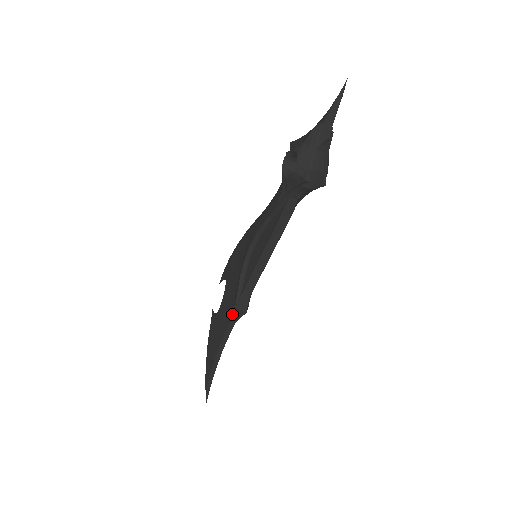
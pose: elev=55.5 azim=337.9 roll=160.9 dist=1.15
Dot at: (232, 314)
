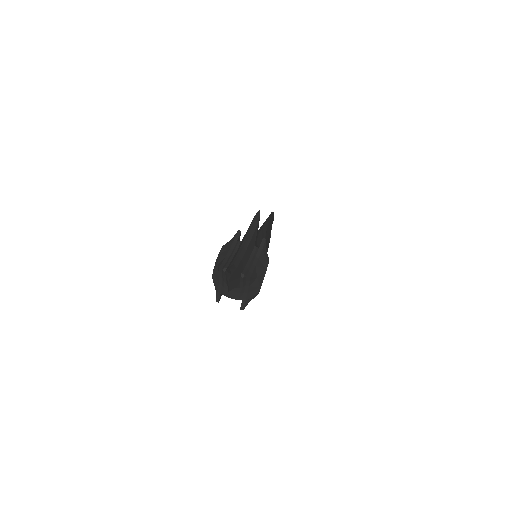
Dot at: occluded
